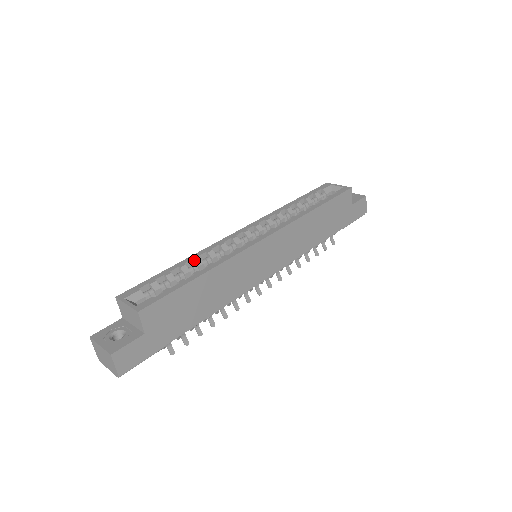
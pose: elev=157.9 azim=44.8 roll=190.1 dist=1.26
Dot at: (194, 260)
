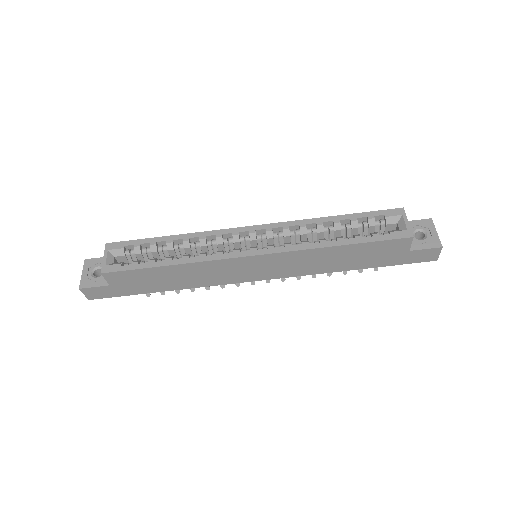
Dot at: (183, 241)
